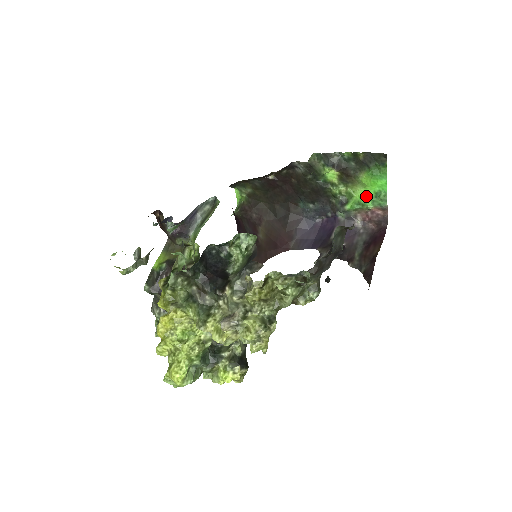
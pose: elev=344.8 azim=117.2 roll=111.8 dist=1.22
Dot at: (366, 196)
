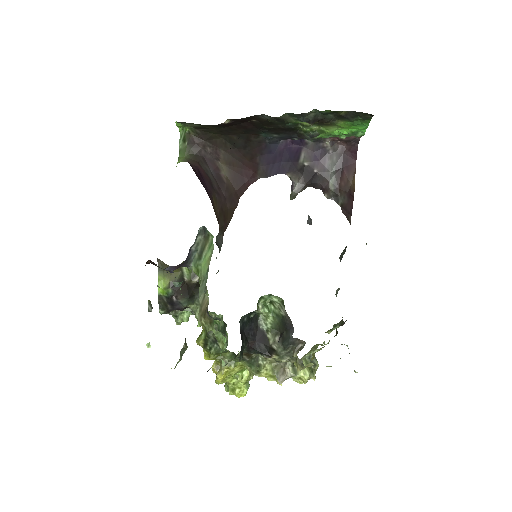
Dot at: (341, 133)
